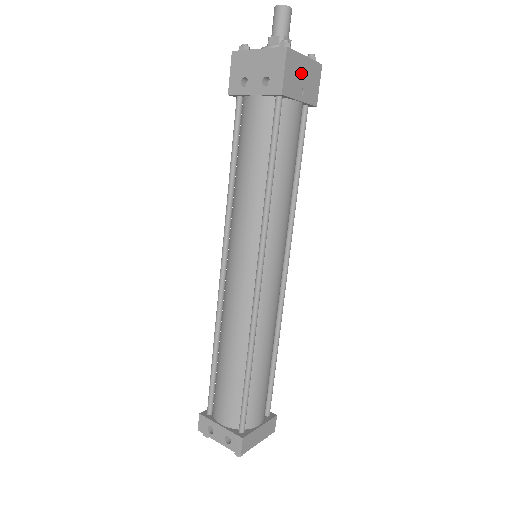
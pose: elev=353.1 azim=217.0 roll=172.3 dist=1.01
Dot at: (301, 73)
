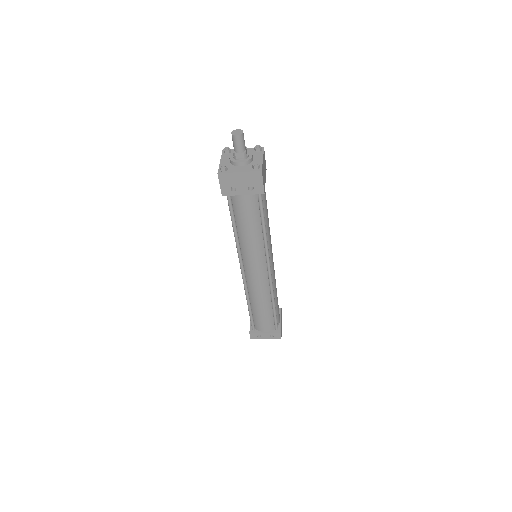
Dot at: (264, 169)
